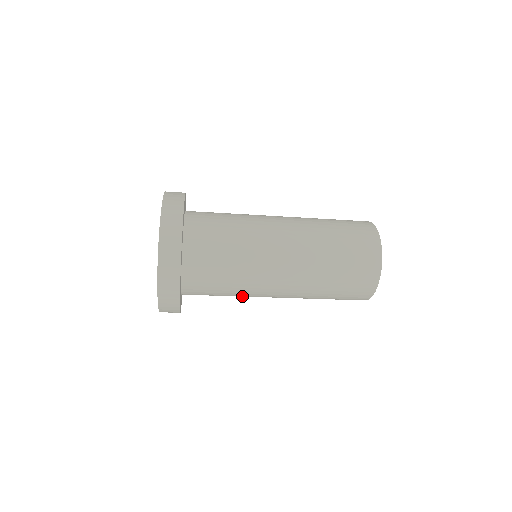
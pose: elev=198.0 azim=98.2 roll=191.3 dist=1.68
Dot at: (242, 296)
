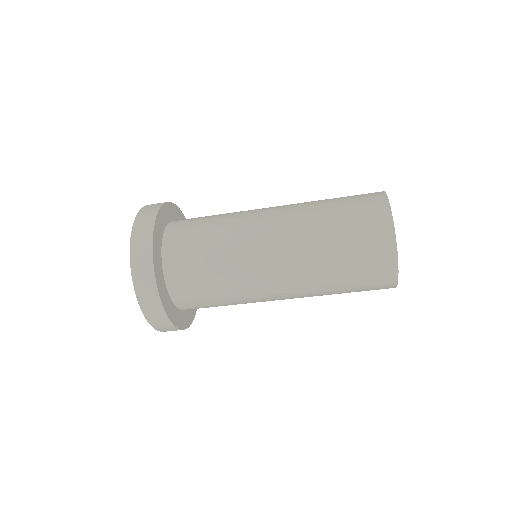
Dot at: occluded
